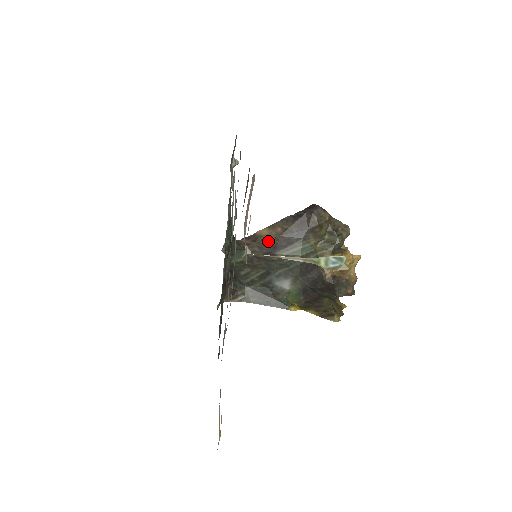
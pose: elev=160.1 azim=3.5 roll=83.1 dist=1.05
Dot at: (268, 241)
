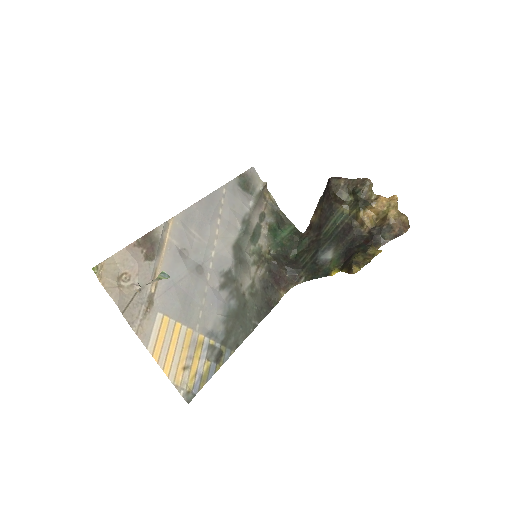
Dot at: (316, 224)
